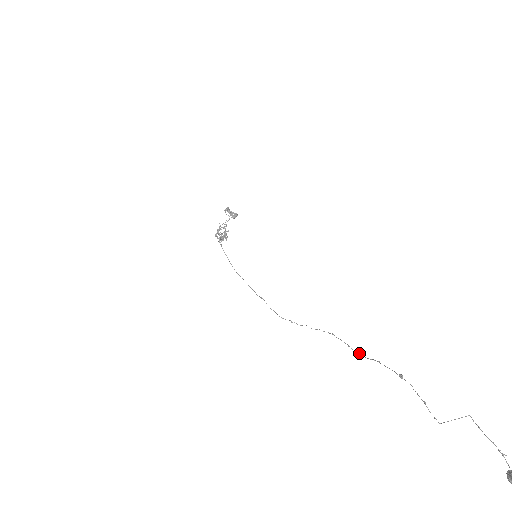
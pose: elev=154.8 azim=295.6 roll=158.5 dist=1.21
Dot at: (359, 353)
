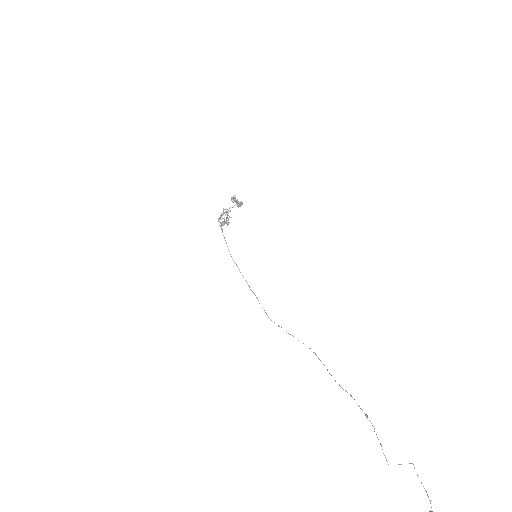
Dot at: (335, 380)
